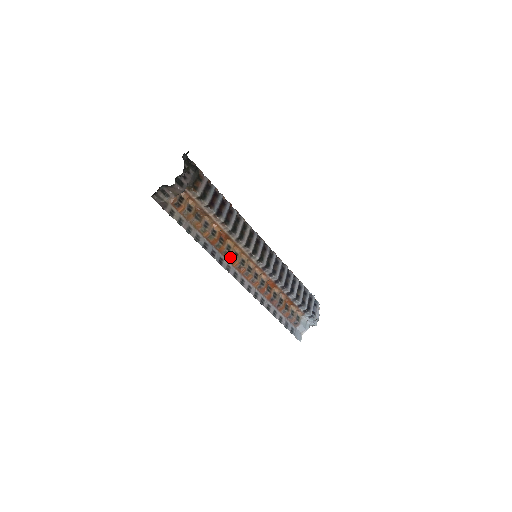
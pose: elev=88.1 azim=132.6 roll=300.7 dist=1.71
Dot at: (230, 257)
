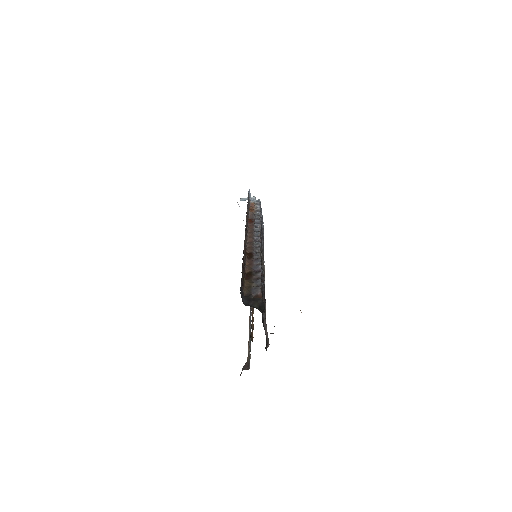
Dot at: occluded
